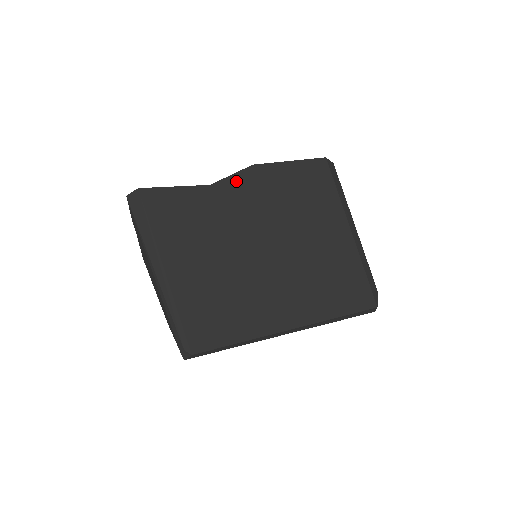
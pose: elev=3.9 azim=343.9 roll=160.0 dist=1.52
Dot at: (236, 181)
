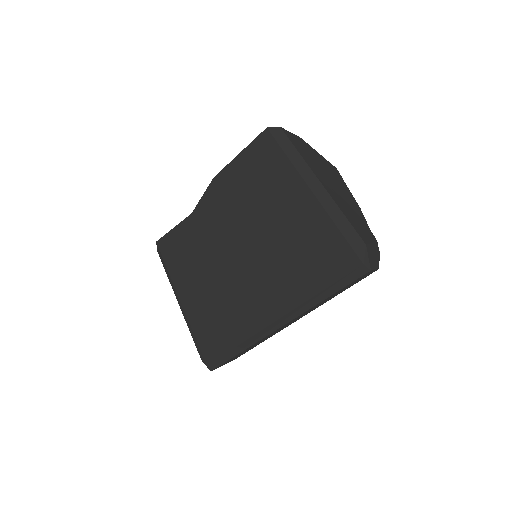
Dot at: (206, 199)
